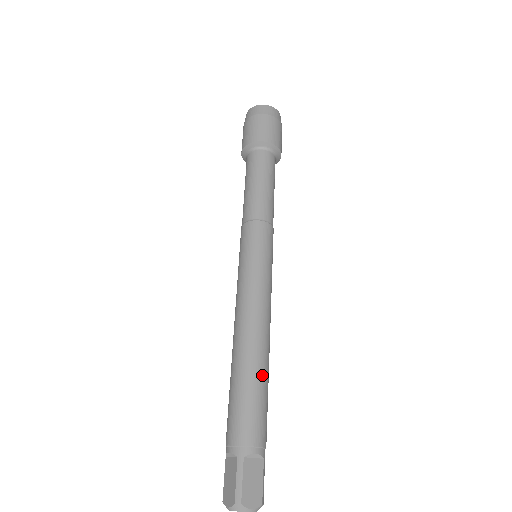
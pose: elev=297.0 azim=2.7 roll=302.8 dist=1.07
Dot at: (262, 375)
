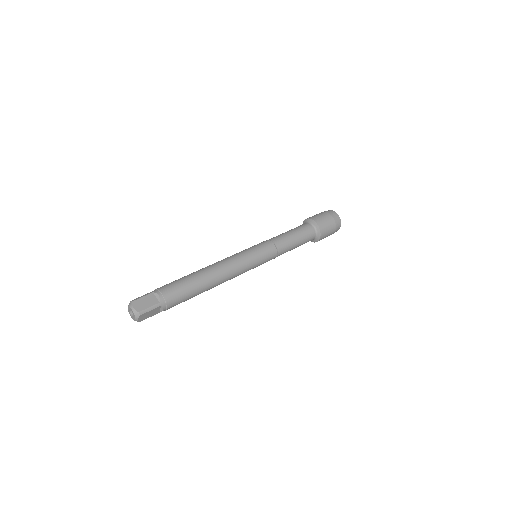
Dot at: (197, 279)
